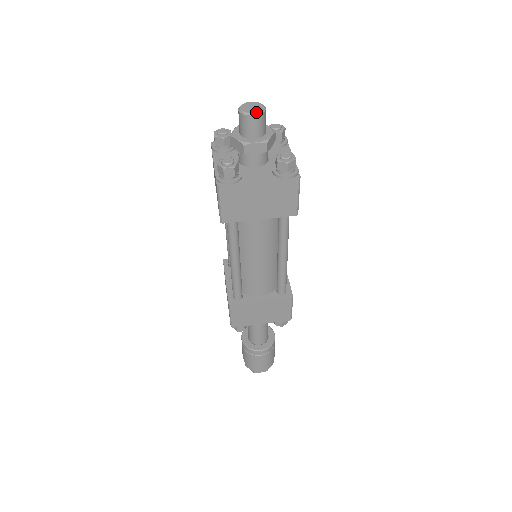
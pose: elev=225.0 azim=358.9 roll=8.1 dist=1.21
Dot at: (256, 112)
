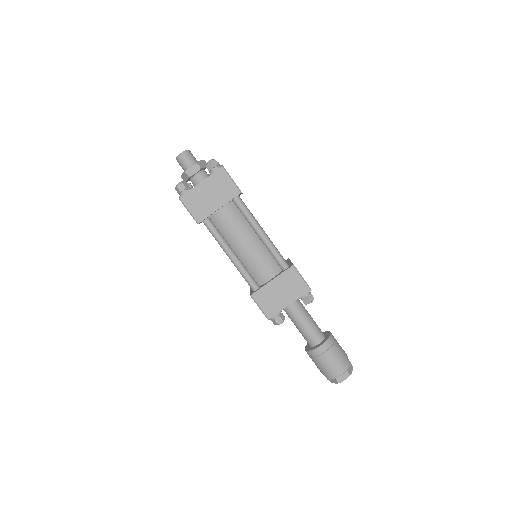
Dot at: (182, 152)
